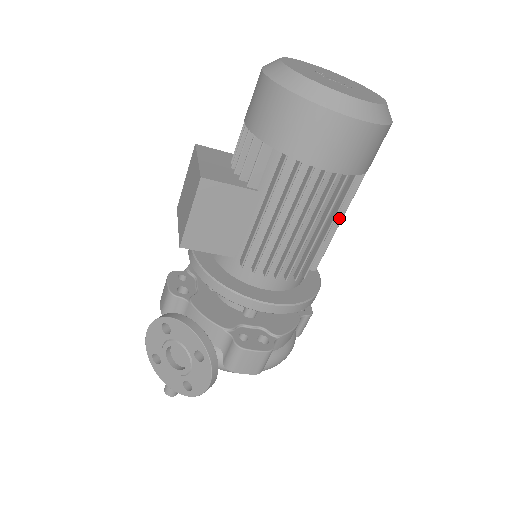
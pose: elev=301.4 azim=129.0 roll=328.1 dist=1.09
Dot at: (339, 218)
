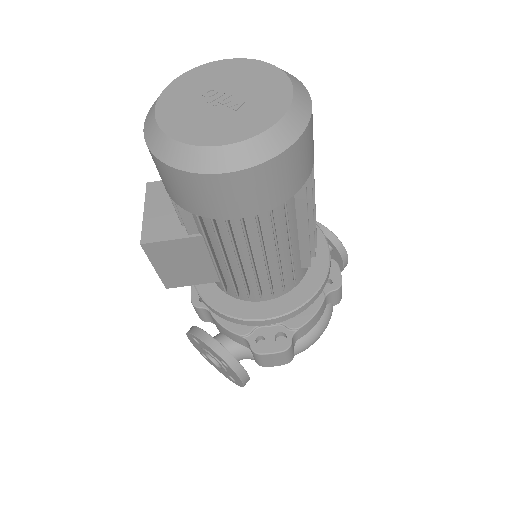
Dot at: (304, 225)
